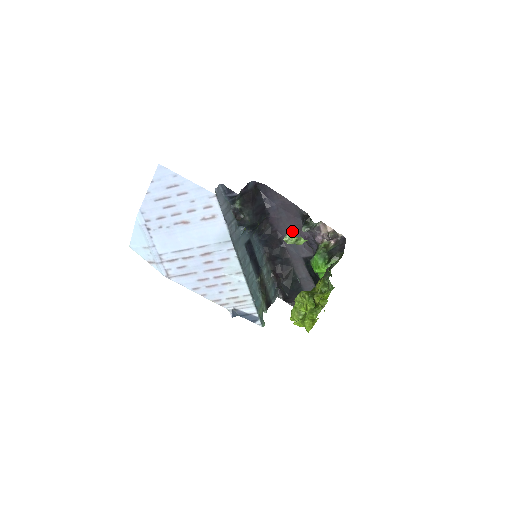
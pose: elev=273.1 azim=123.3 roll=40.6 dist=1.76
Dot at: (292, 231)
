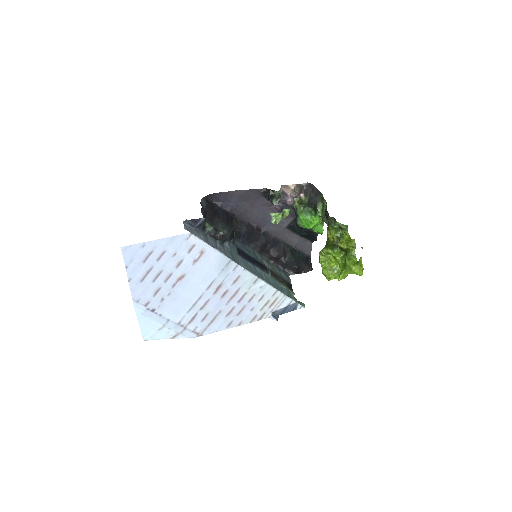
Dot at: (262, 213)
